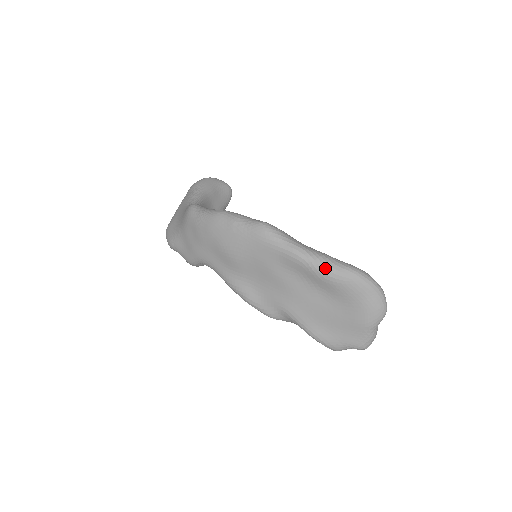
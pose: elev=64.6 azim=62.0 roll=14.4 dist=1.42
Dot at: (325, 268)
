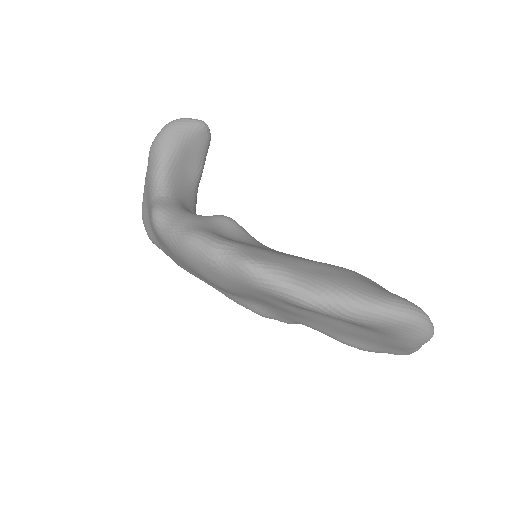
Dot at: (341, 314)
